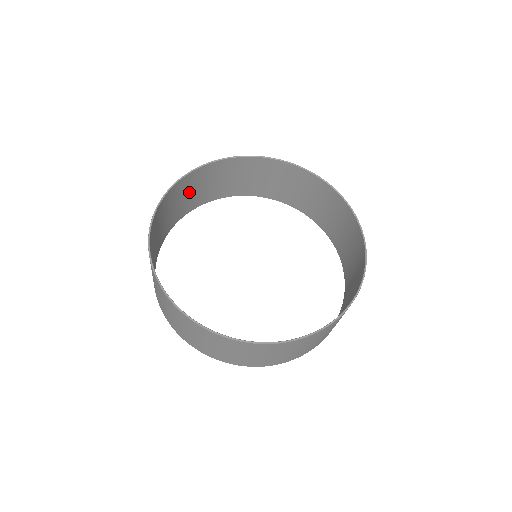
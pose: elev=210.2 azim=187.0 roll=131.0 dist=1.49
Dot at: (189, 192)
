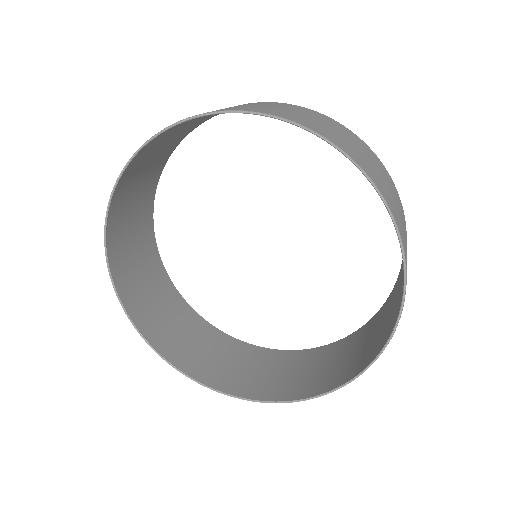
Dot at: (129, 233)
